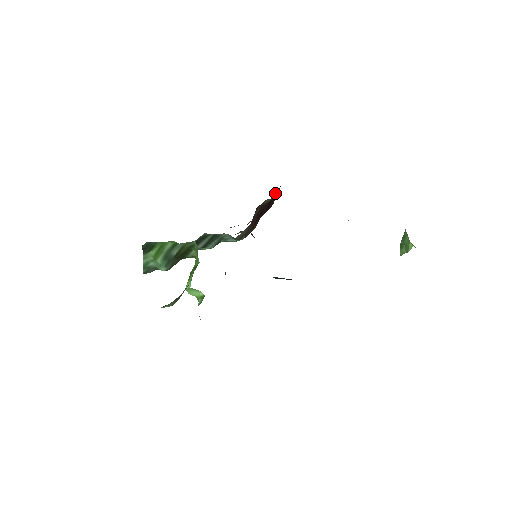
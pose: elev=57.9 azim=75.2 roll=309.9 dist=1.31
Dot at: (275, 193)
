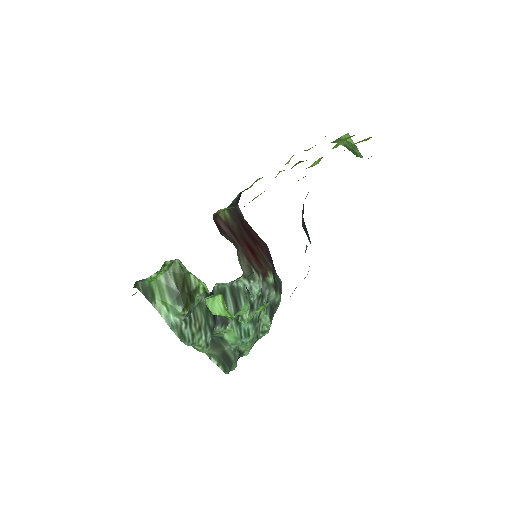
Dot at: (246, 226)
